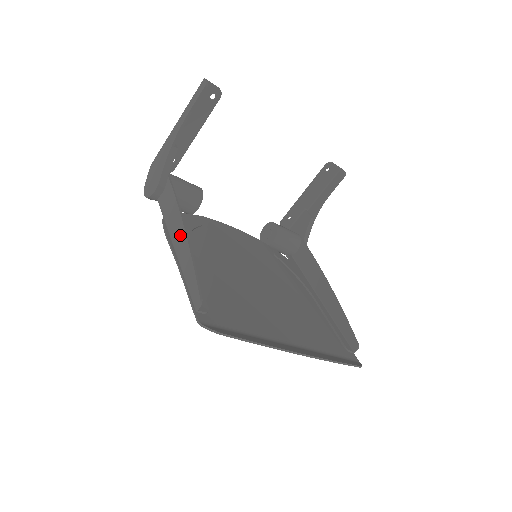
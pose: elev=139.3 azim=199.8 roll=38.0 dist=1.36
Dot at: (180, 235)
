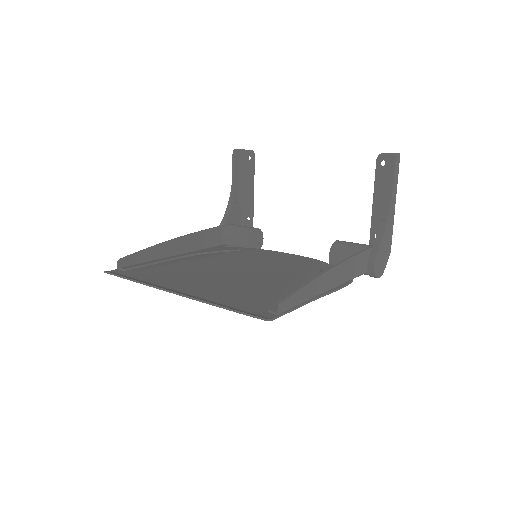
Dot at: (176, 244)
